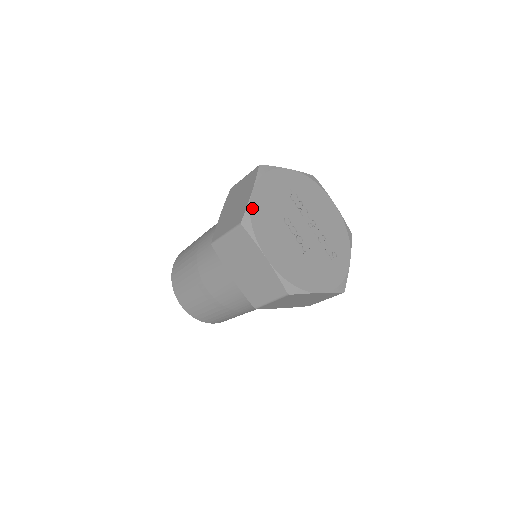
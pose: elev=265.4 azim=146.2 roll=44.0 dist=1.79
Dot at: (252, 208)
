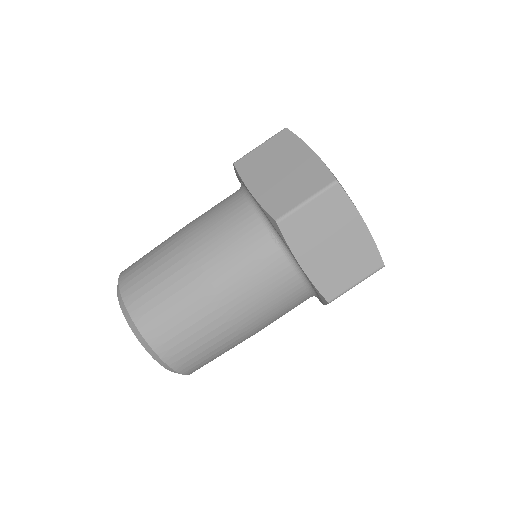
Dot at: occluded
